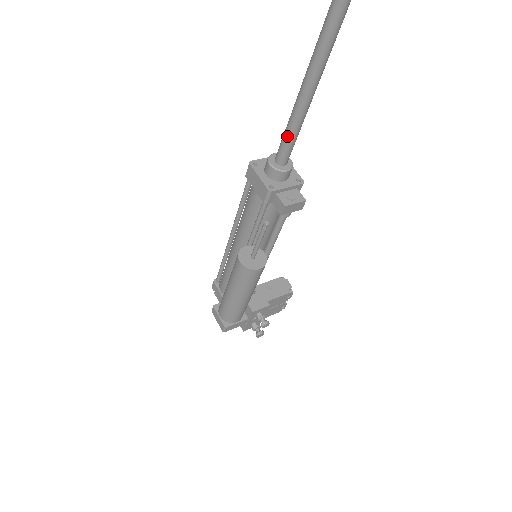
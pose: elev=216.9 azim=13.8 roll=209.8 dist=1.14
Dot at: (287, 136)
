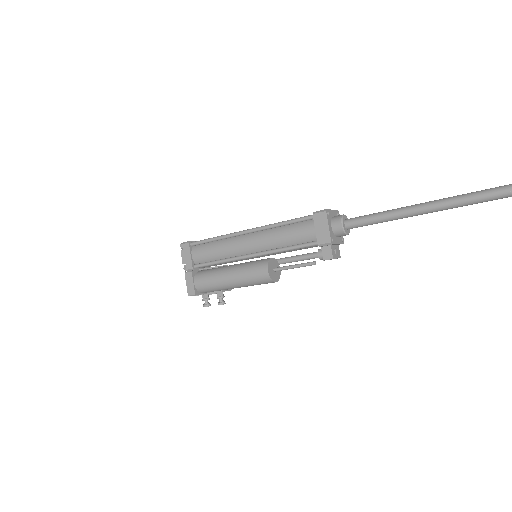
Dot at: (372, 220)
